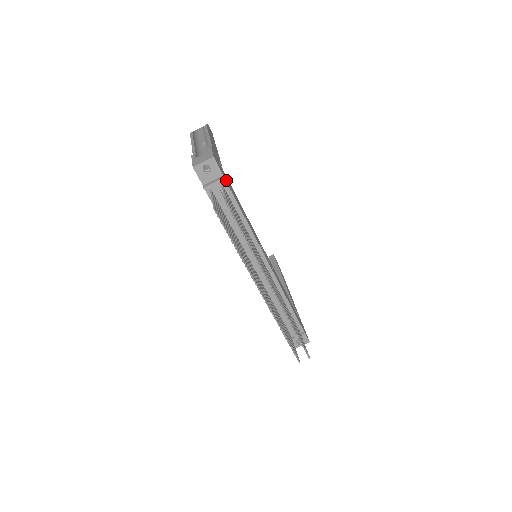
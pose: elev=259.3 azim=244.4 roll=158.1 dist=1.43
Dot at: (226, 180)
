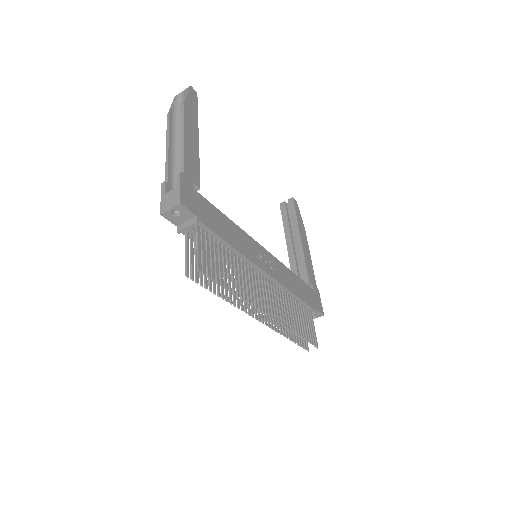
Dot at: (202, 216)
